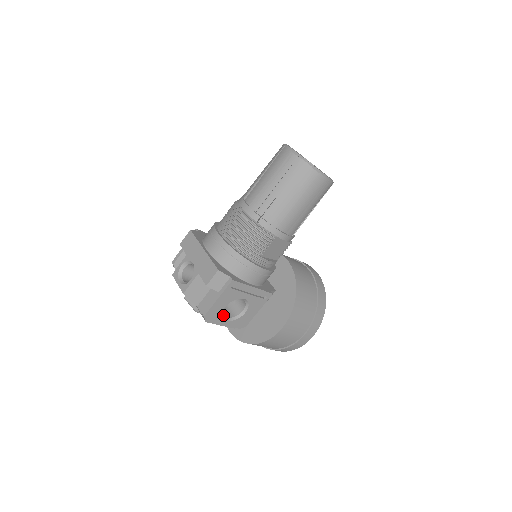
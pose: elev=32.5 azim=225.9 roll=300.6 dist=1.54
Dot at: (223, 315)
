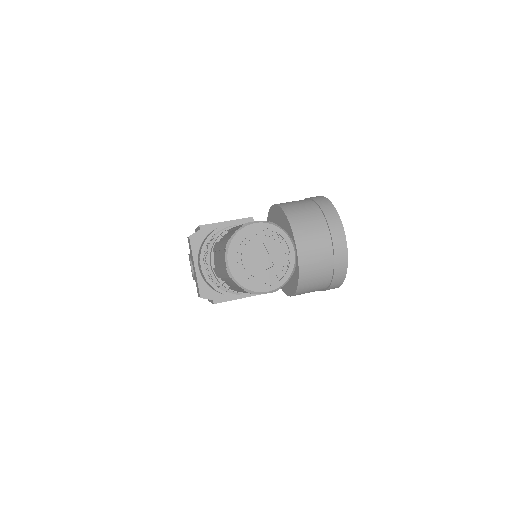
Dot at: occluded
